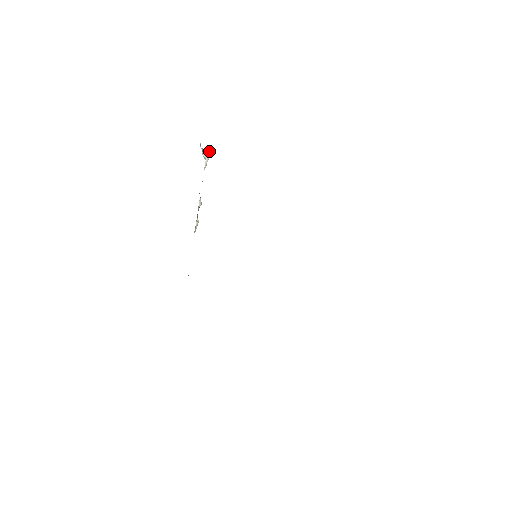
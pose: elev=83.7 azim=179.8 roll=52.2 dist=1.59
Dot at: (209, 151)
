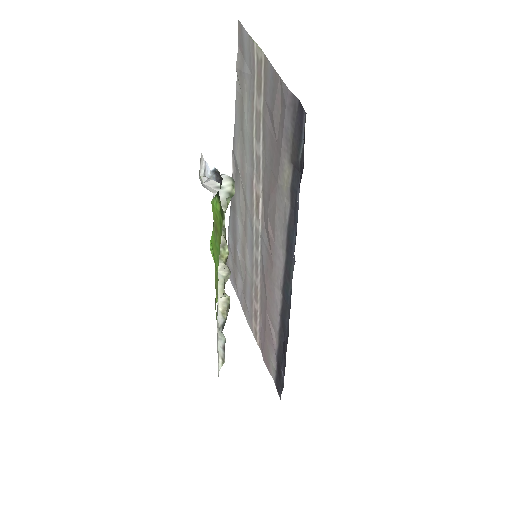
Dot at: (229, 177)
